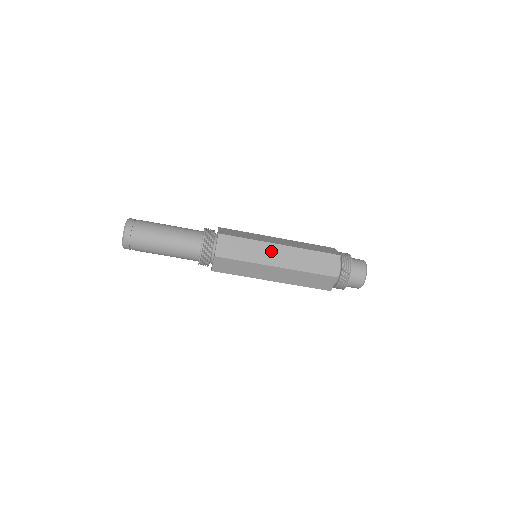
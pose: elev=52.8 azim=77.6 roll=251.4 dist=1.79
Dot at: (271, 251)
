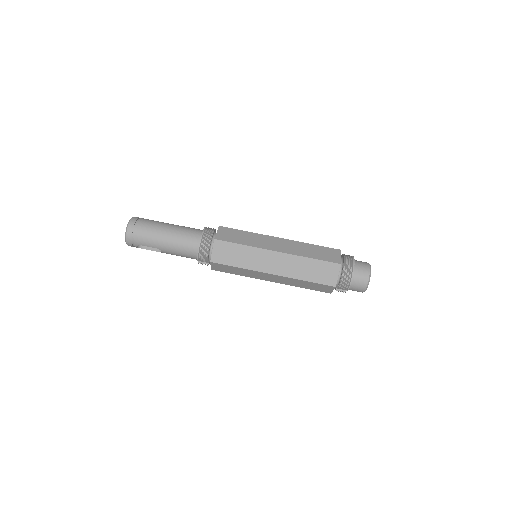
Dot at: (270, 241)
